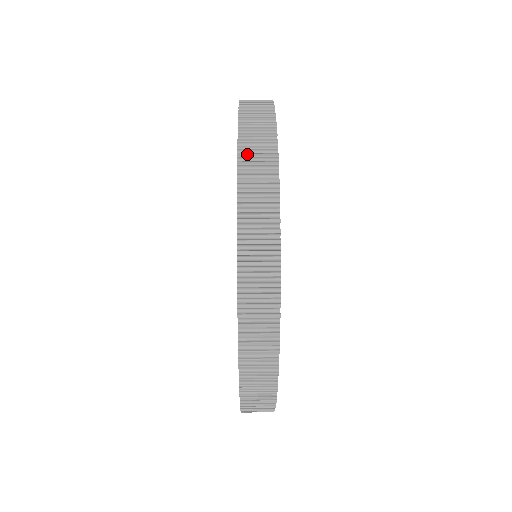
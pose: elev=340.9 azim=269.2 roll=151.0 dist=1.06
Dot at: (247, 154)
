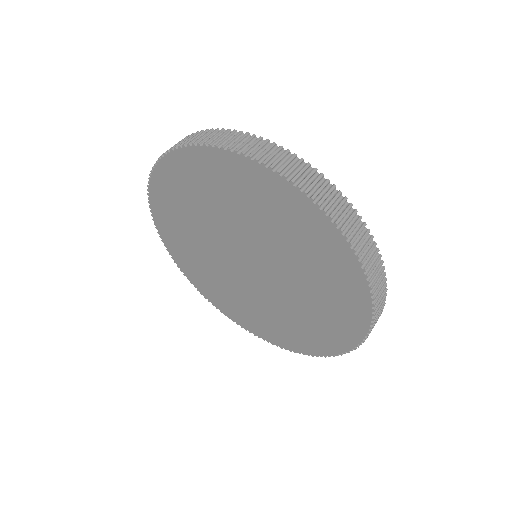
Dot at: (375, 283)
